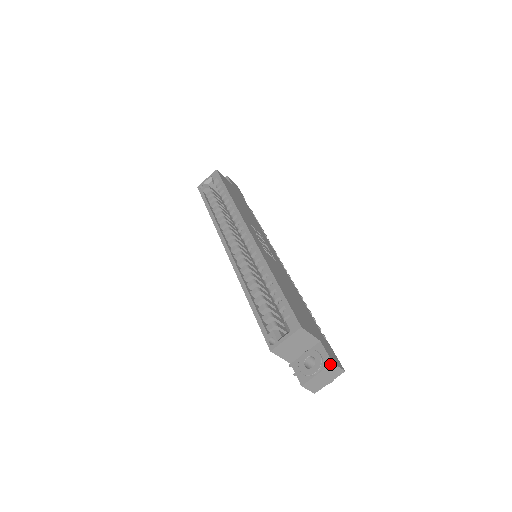
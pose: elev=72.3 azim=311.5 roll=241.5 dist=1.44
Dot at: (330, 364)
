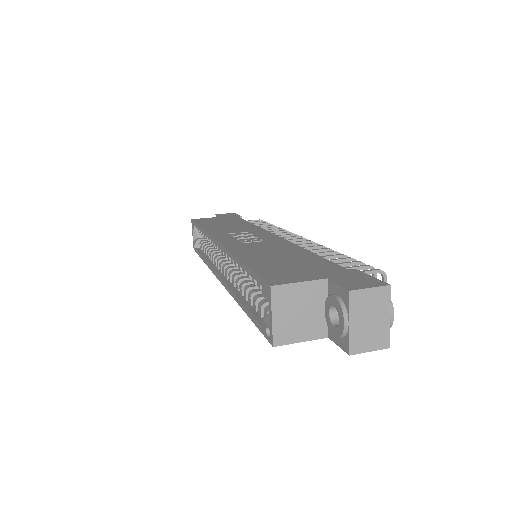
Dot at: (348, 296)
